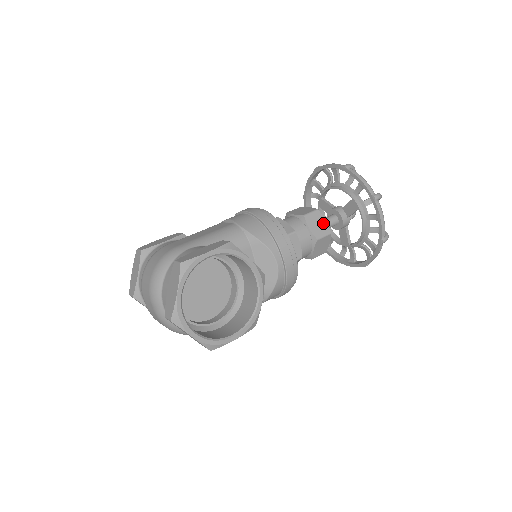
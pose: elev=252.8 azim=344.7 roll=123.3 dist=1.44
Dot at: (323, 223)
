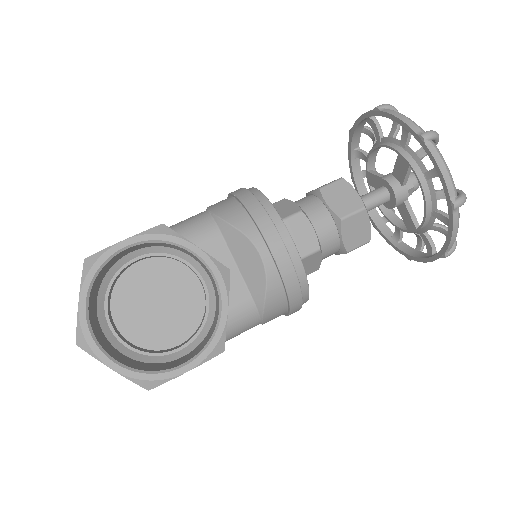
Dot at: (351, 195)
